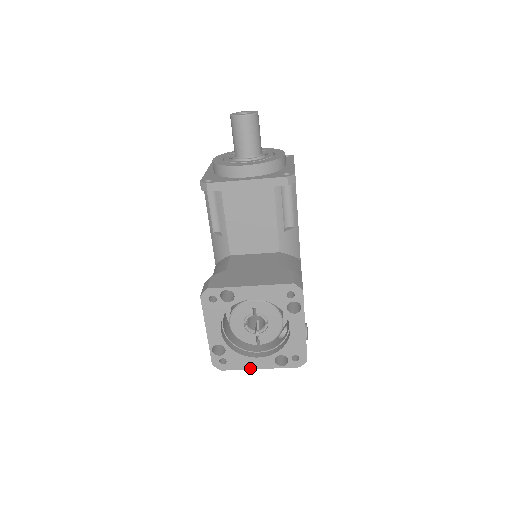
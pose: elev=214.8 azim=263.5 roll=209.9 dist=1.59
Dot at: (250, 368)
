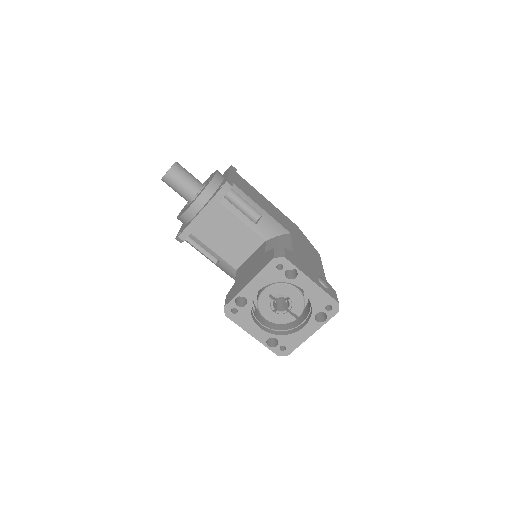
Dot at: (305, 339)
